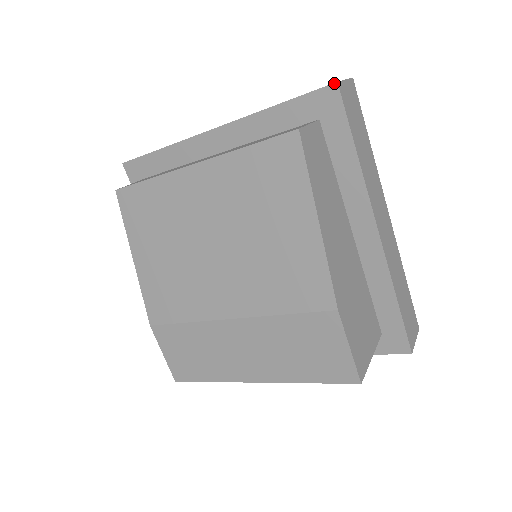
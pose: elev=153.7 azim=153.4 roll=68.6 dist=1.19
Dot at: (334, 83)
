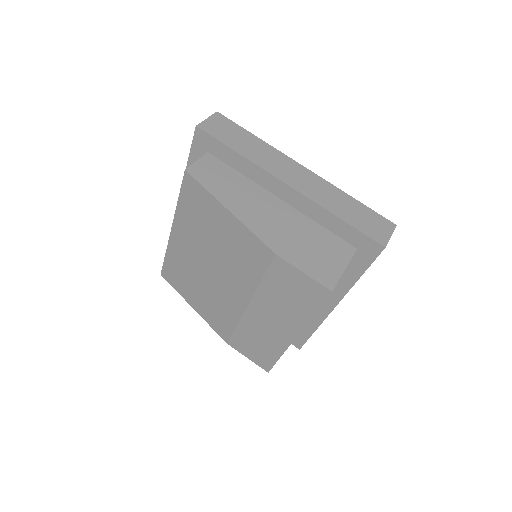
Dot at: (195, 128)
